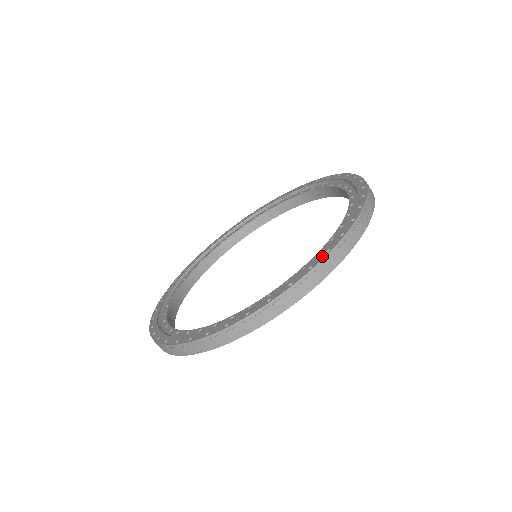
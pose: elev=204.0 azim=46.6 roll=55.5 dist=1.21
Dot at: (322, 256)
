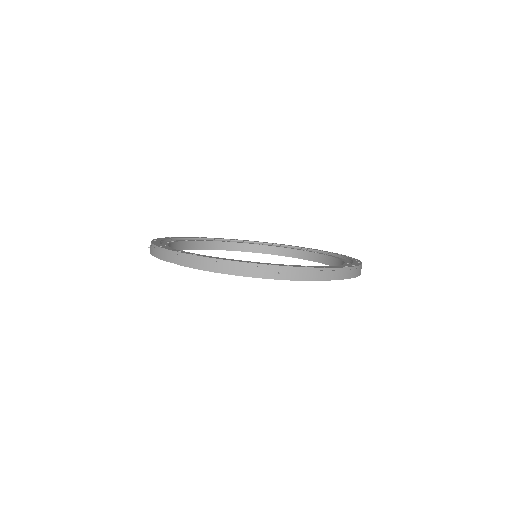
Dot at: (359, 263)
